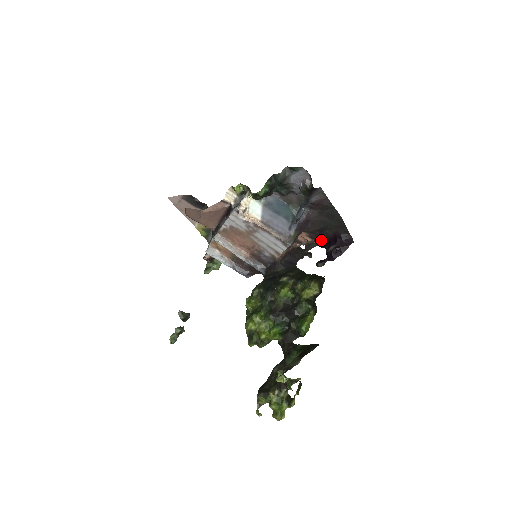
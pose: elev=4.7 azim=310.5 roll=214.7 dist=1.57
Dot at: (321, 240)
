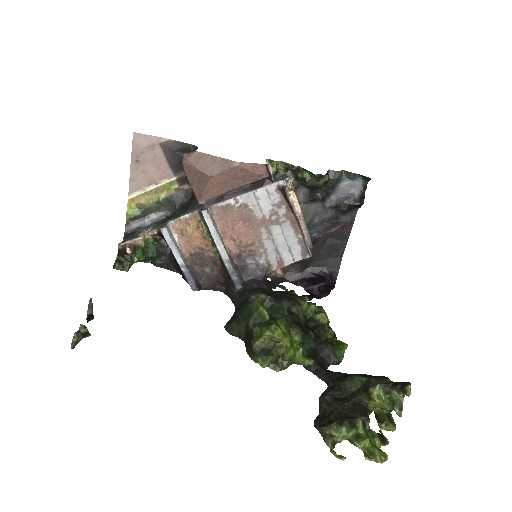
Dot at: (298, 276)
